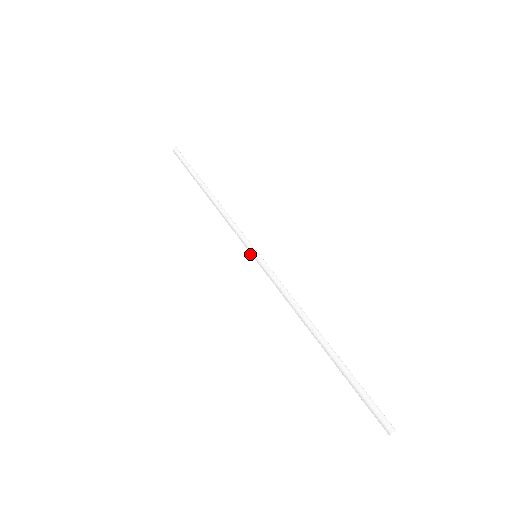
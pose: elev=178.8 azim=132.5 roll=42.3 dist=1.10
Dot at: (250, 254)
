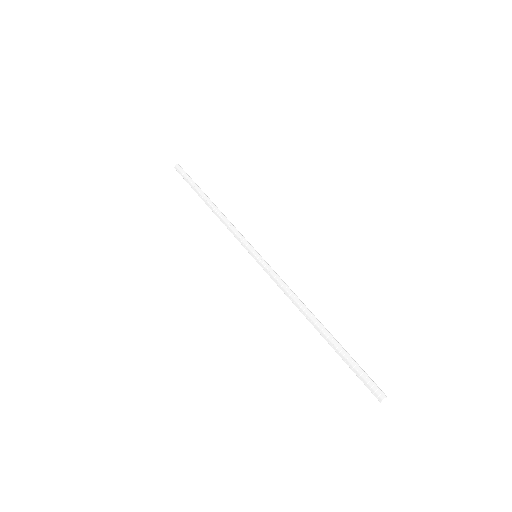
Dot at: (250, 254)
